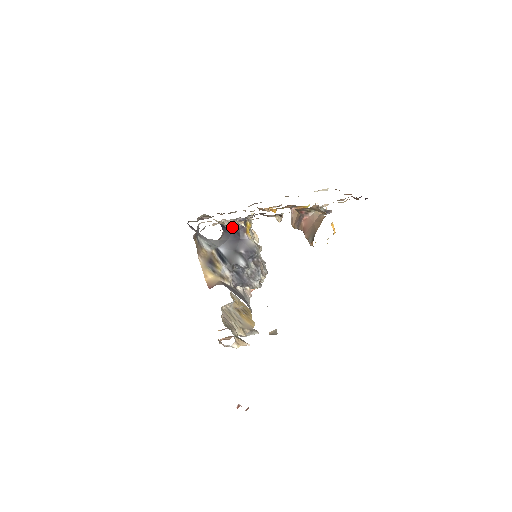
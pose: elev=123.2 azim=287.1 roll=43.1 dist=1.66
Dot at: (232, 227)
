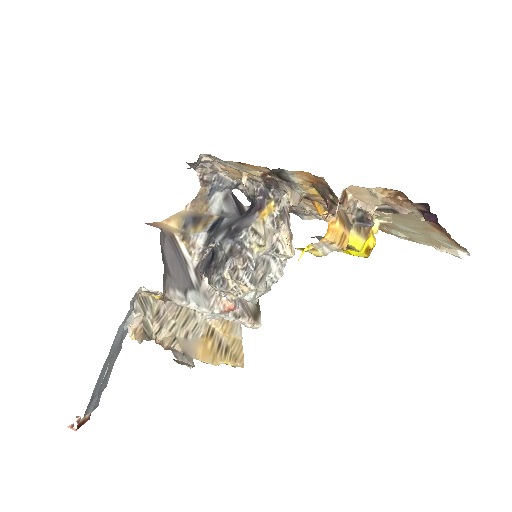
Dot at: (254, 200)
